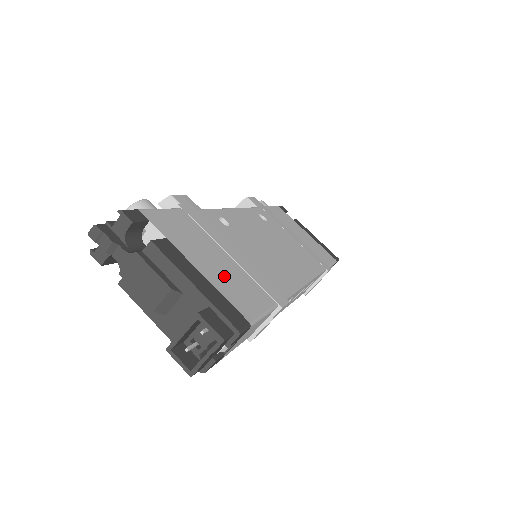
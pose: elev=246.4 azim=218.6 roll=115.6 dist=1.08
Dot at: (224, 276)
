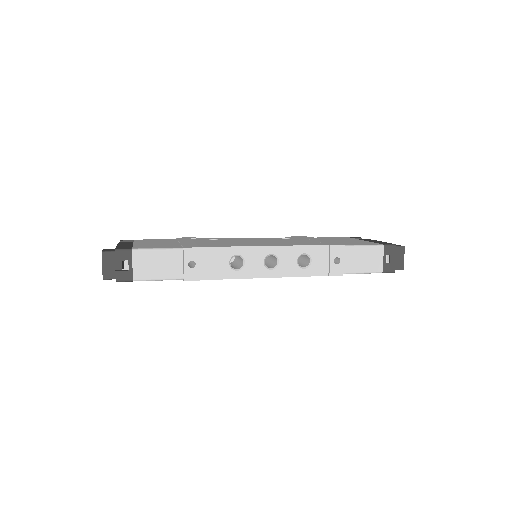
Dot at: occluded
